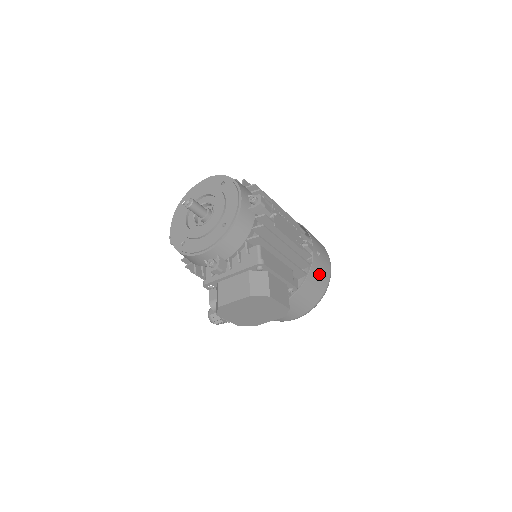
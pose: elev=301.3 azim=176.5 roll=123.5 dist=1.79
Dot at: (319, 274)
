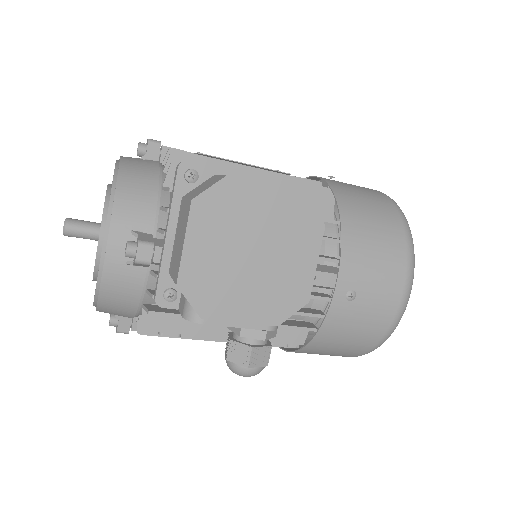
Dot at: (358, 193)
